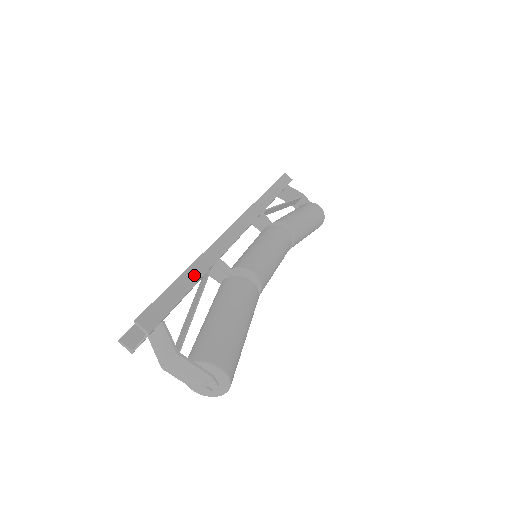
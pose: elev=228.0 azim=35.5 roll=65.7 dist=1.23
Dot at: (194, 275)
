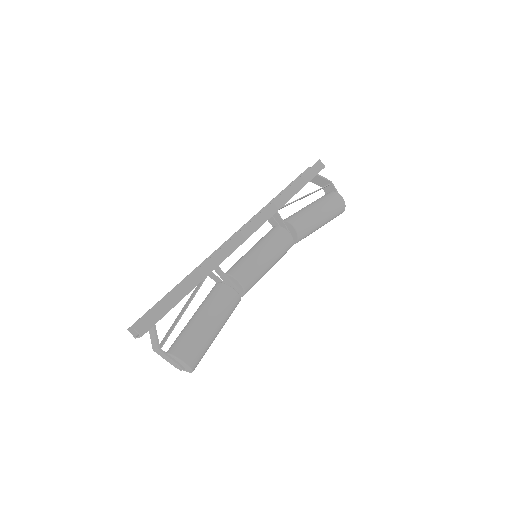
Dot at: (188, 287)
